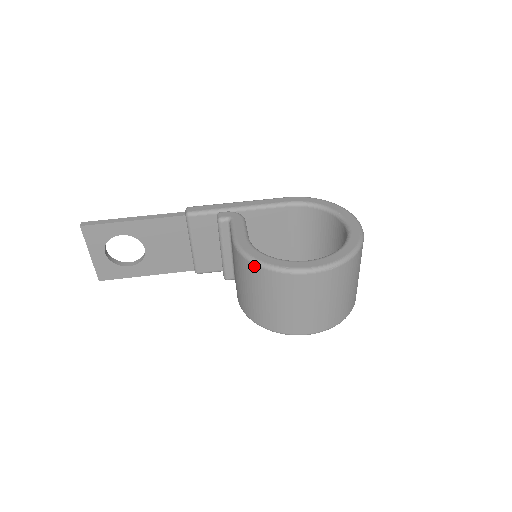
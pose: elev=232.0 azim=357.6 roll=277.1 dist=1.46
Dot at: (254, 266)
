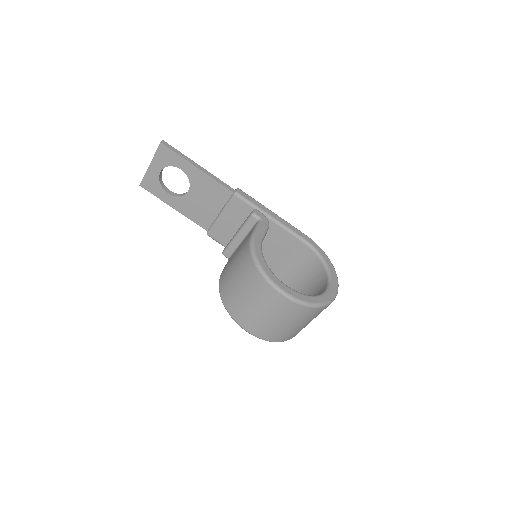
Dot at: (253, 262)
